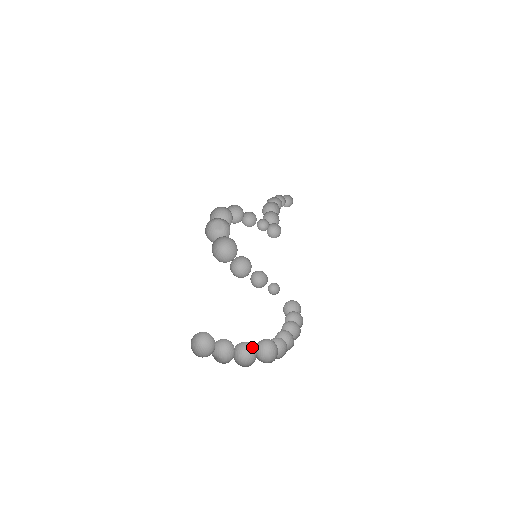
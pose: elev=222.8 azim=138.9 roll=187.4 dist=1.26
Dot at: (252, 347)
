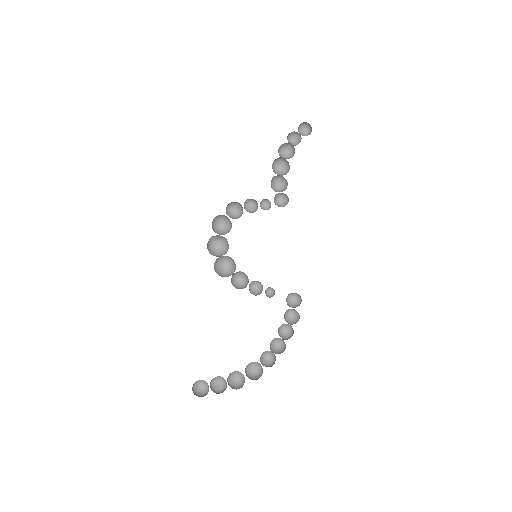
Dot at: (241, 373)
